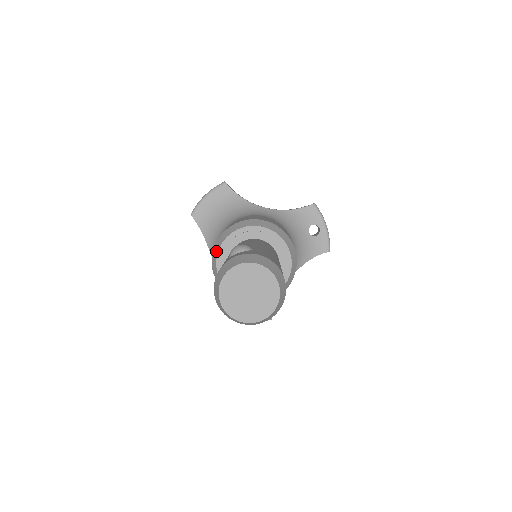
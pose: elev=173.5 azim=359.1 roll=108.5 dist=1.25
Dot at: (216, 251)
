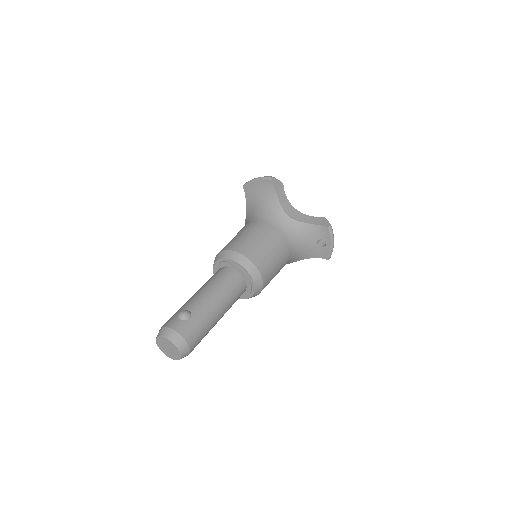
Dot at: (215, 260)
